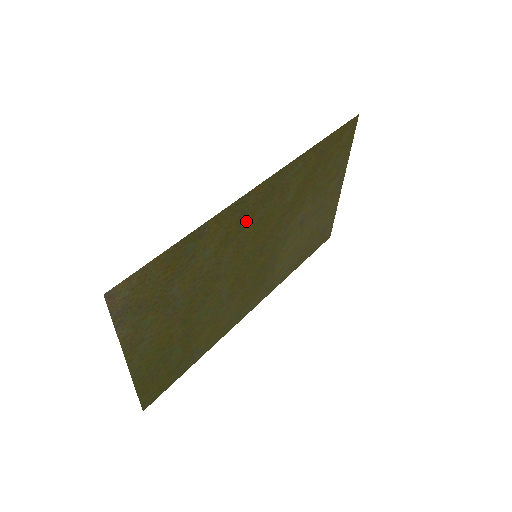
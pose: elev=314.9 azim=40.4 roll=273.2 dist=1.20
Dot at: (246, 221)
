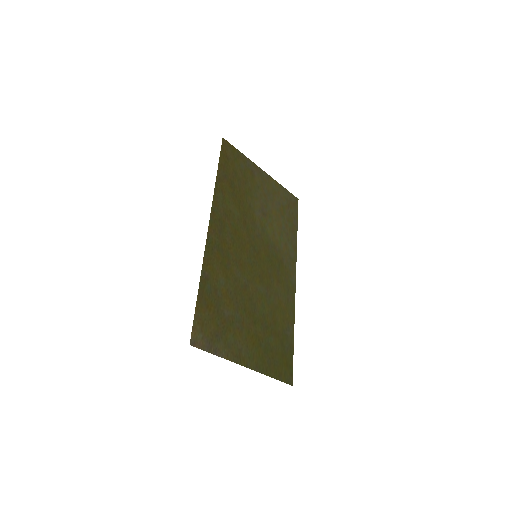
Dot at: (225, 248)
